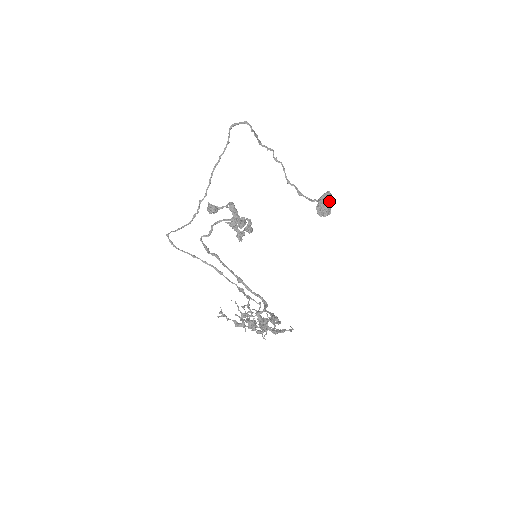
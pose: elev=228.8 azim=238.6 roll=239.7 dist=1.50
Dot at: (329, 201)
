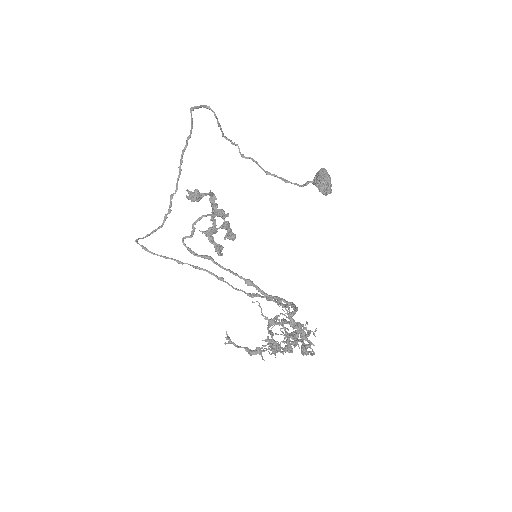
Dot at: (328, 176)
